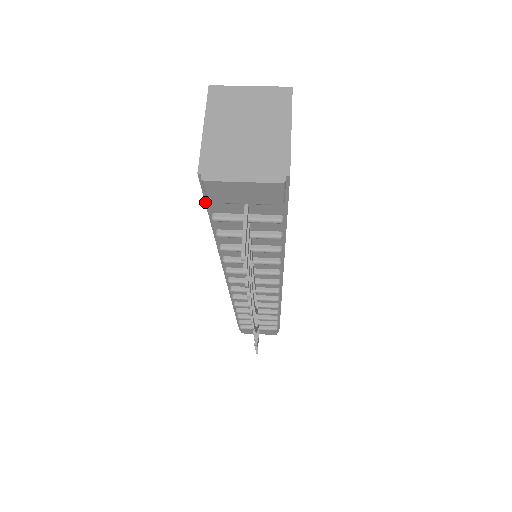
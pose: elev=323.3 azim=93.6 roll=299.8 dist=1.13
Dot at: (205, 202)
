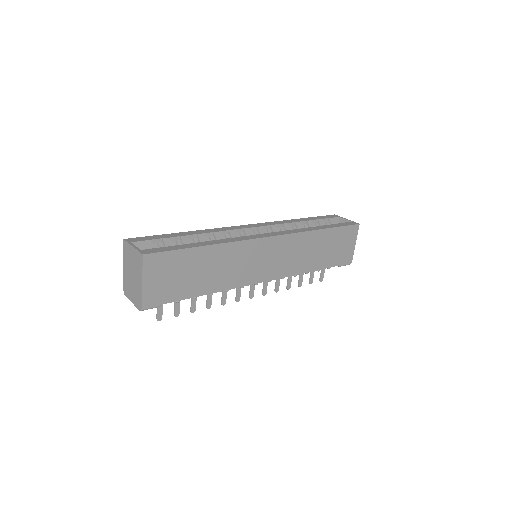
Dot at: occluded
